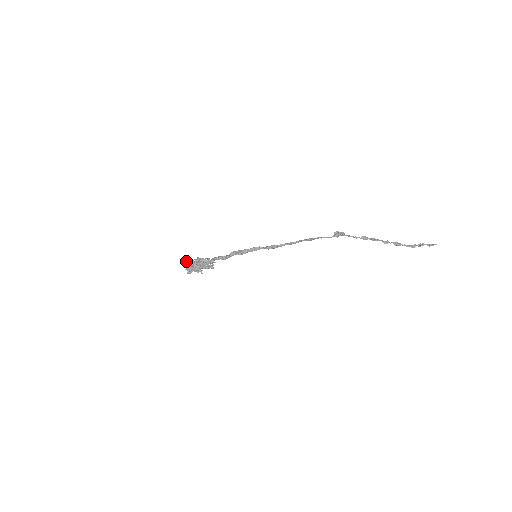
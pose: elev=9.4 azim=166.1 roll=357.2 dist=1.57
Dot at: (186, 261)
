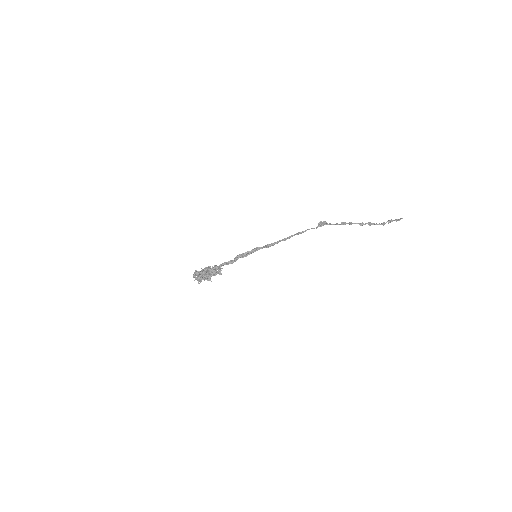
Dot at: (194, 272)
